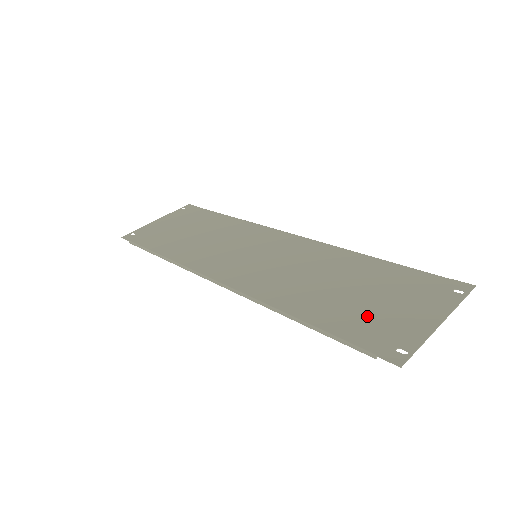
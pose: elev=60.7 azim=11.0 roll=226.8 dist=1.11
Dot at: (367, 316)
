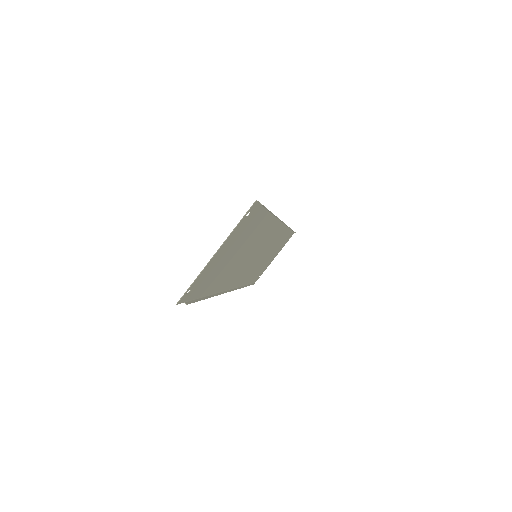
Dot at: (214, 272)
